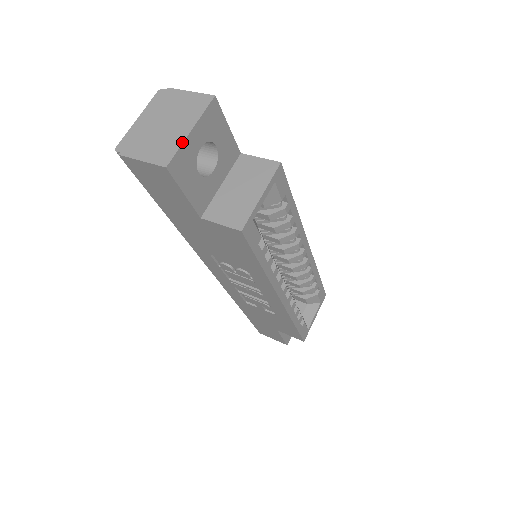
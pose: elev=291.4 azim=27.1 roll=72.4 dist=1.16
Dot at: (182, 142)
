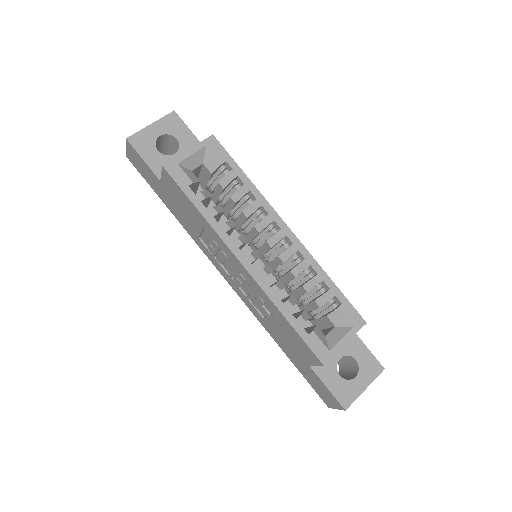
Dot at: (142, 129)
